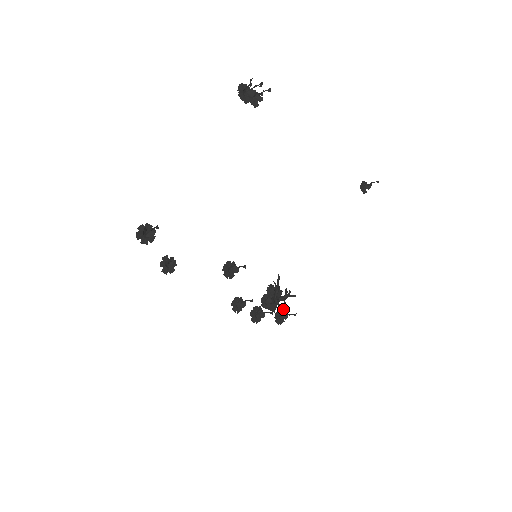
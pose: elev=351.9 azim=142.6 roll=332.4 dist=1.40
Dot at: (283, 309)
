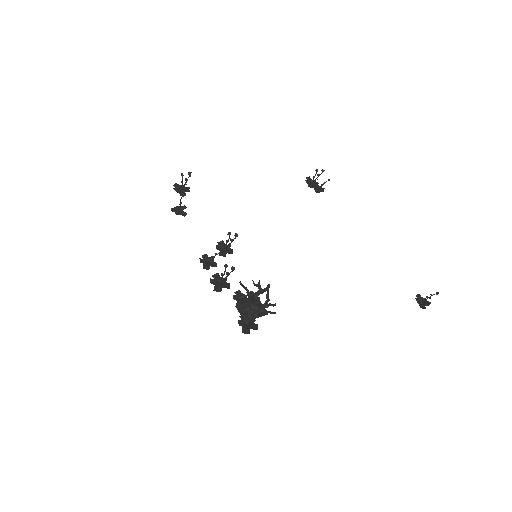
Dot at: (257, 325)
